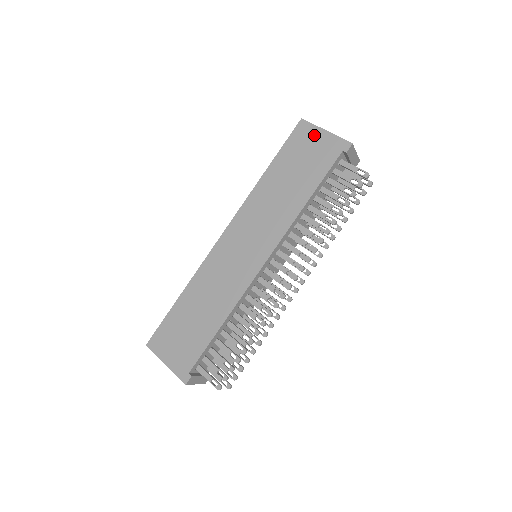
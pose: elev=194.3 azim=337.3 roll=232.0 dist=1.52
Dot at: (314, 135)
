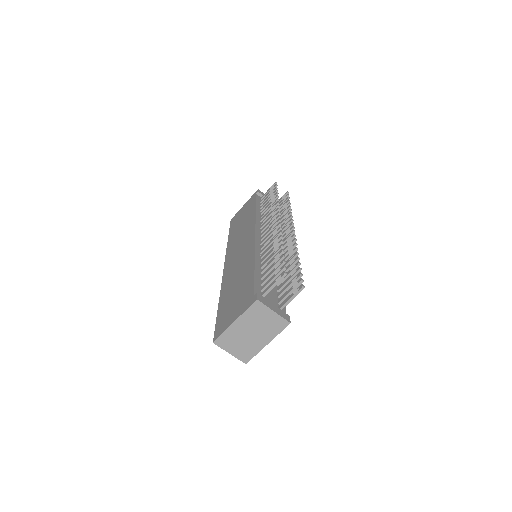
Dot at: (240, 211)
